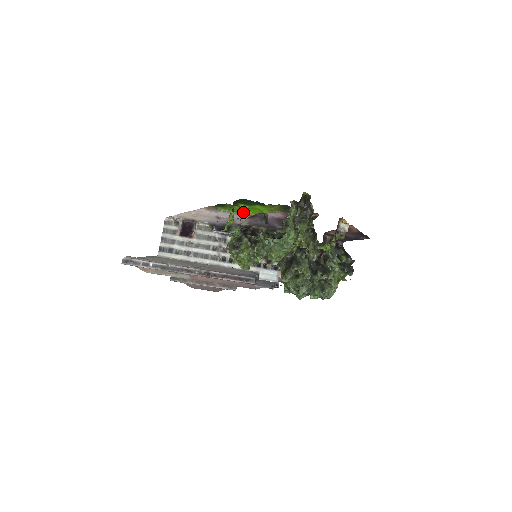
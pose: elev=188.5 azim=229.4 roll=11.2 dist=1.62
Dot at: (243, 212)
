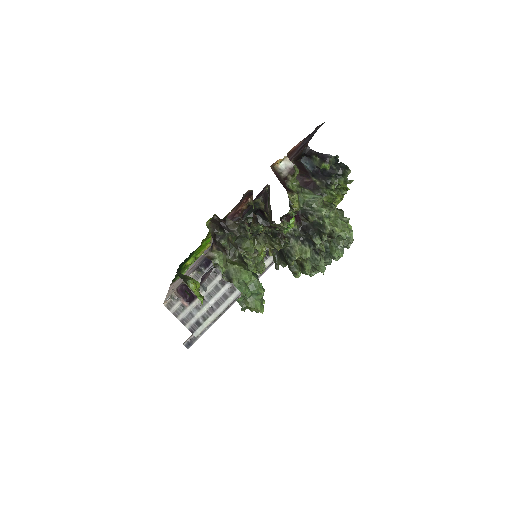
Dot at: (197, 258)
